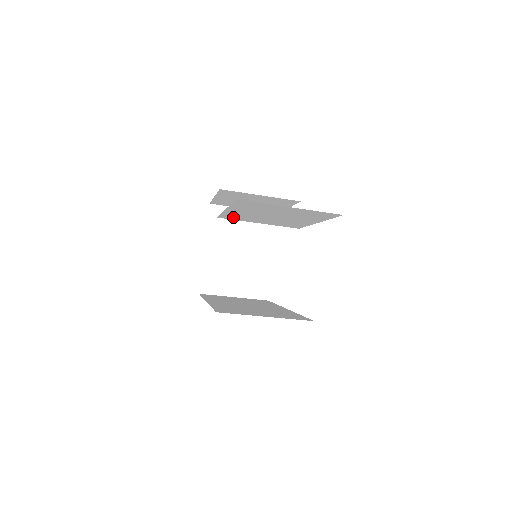
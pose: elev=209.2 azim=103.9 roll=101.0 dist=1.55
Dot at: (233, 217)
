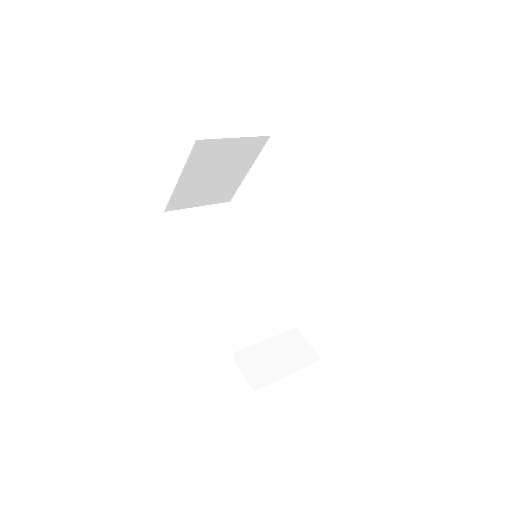
Dot at: occluded
